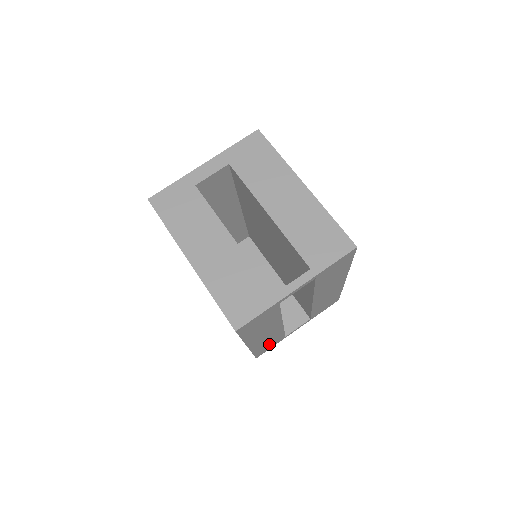
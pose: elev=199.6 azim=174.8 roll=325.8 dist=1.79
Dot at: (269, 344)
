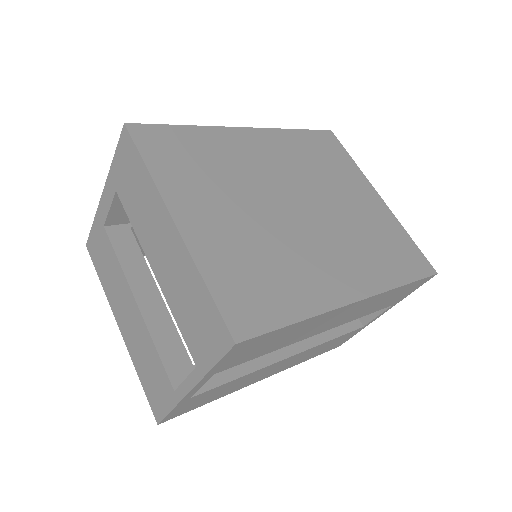
Dot at: (332, 344)
